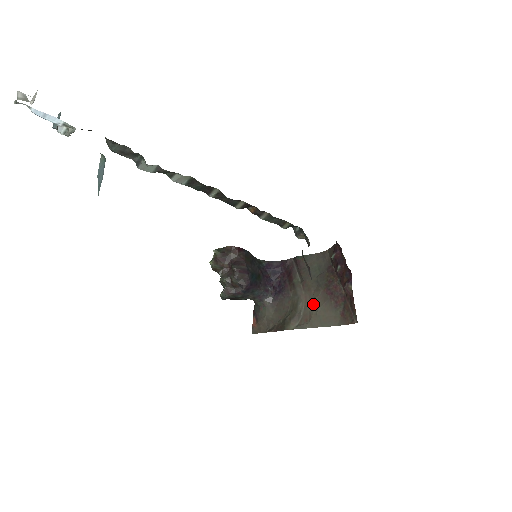
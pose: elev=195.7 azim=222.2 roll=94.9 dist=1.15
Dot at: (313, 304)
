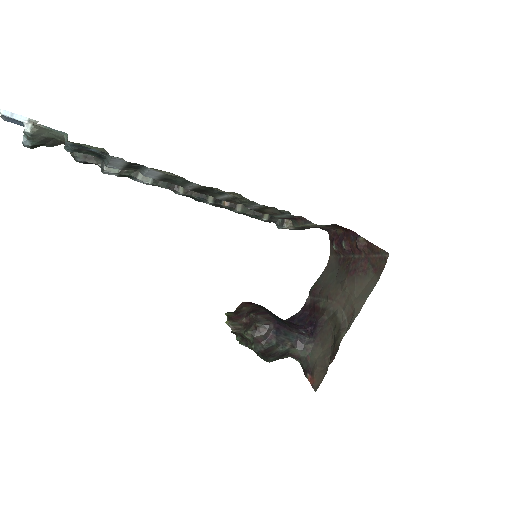
Dot at: (347, 297)
